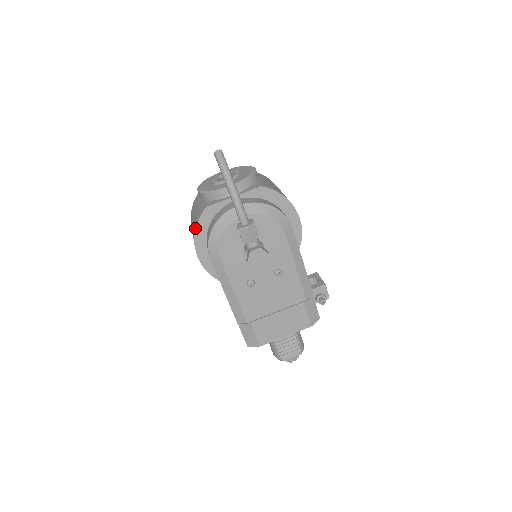
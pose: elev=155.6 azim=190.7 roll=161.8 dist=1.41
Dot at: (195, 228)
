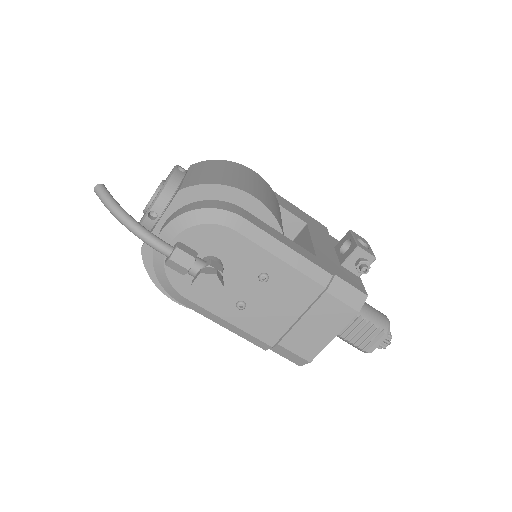
Dot at: occluded
